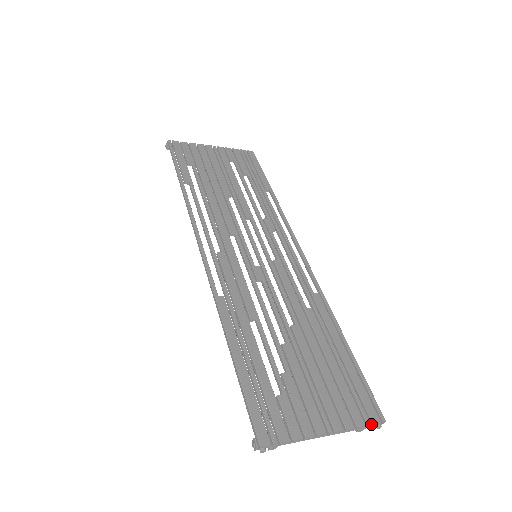
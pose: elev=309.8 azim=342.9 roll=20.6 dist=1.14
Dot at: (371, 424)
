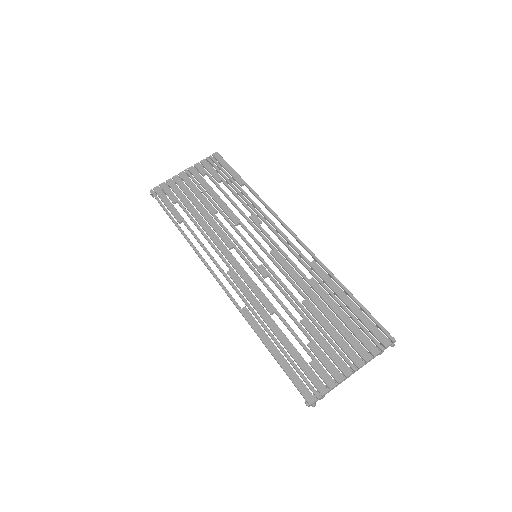
Dot at: (385, 348)
